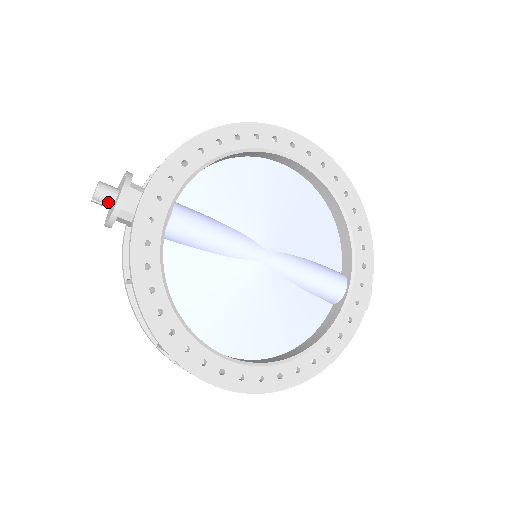
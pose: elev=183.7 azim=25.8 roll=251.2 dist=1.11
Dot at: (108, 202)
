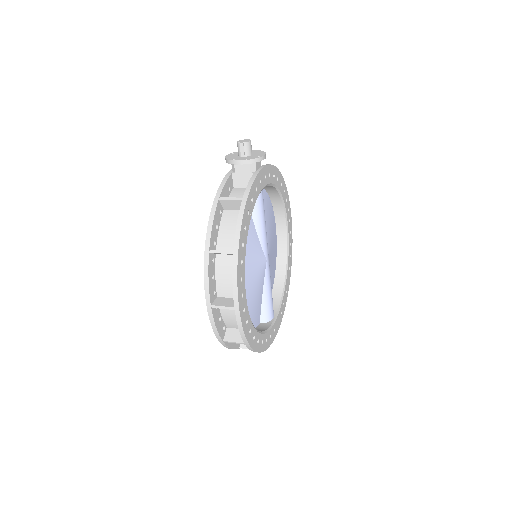
Dot at: (248, 152)
